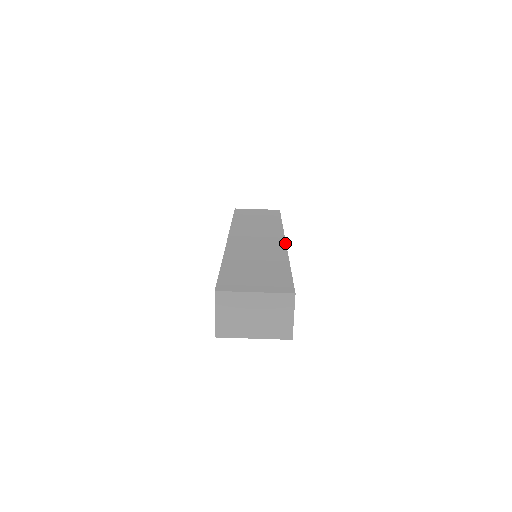
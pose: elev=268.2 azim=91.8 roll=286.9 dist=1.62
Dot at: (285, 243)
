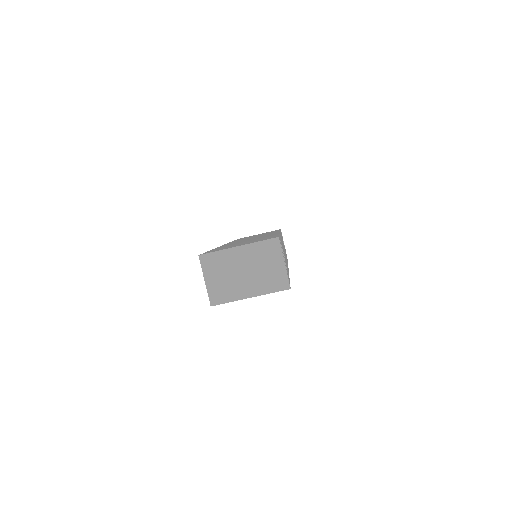
Dot at: occluded
